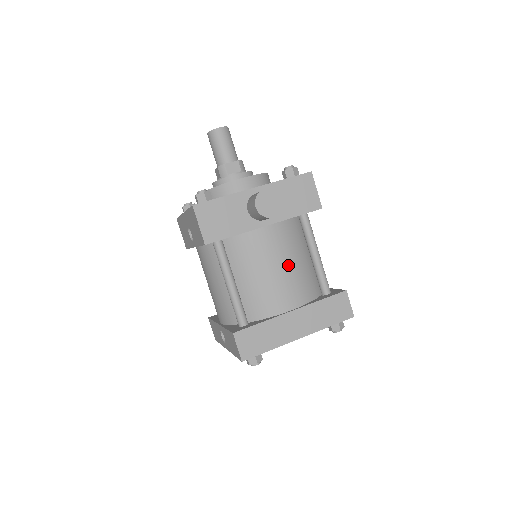
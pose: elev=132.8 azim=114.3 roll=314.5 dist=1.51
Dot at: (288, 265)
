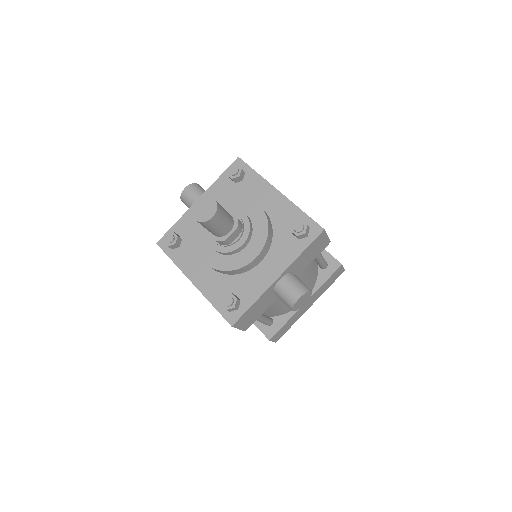
Dot at: occluded
